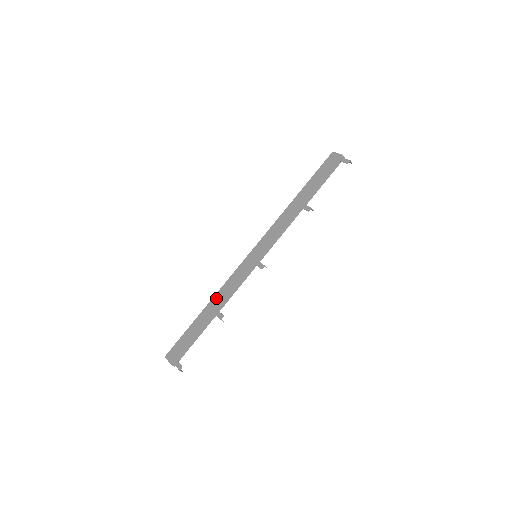
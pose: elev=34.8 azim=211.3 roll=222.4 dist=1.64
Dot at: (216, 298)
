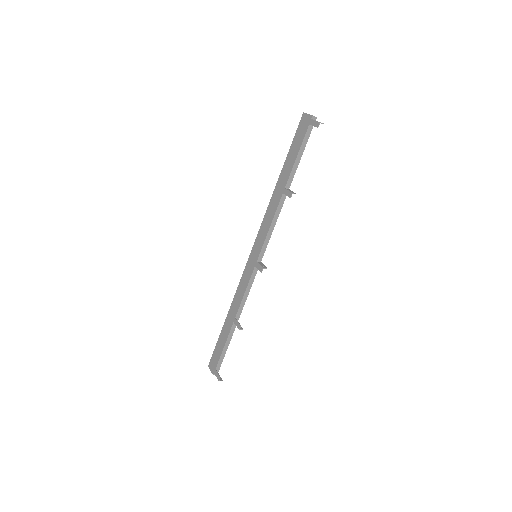
Dot at: (233, 306)
